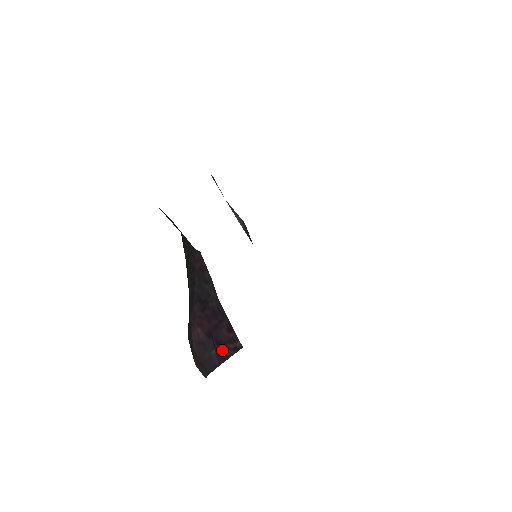
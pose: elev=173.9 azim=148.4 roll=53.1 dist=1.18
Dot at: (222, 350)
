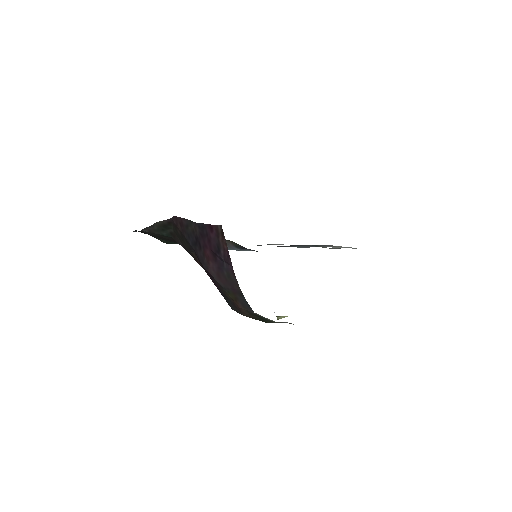
Dot at: (223, 251)
